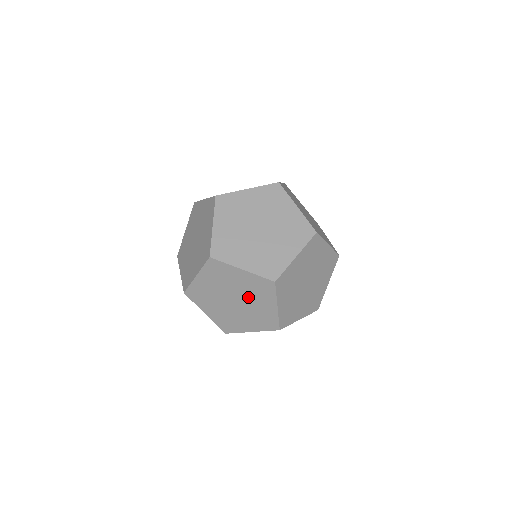
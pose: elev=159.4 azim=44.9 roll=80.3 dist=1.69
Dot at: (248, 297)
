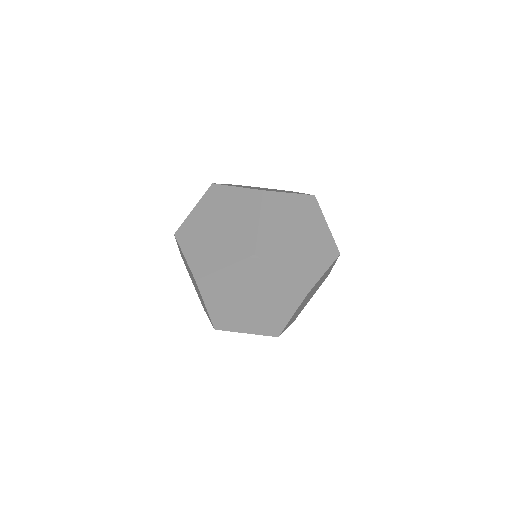
Dot at: (268, 301)
